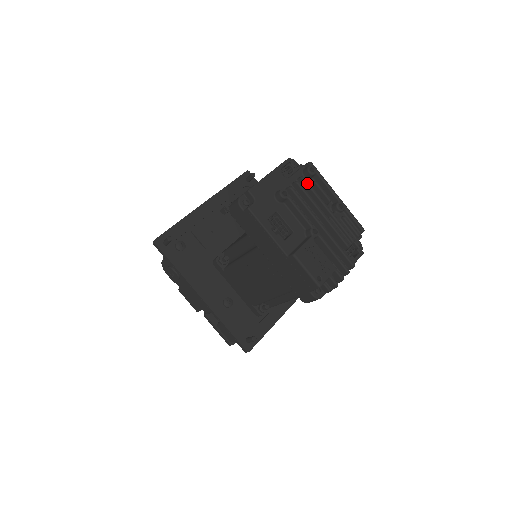
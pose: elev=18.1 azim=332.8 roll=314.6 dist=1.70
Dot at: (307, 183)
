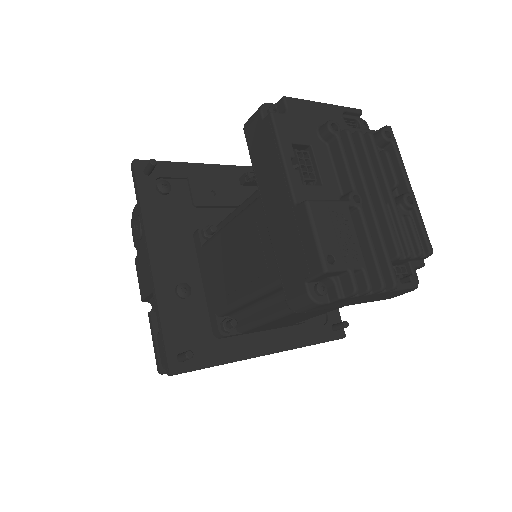
Dot at: (373, 142)
